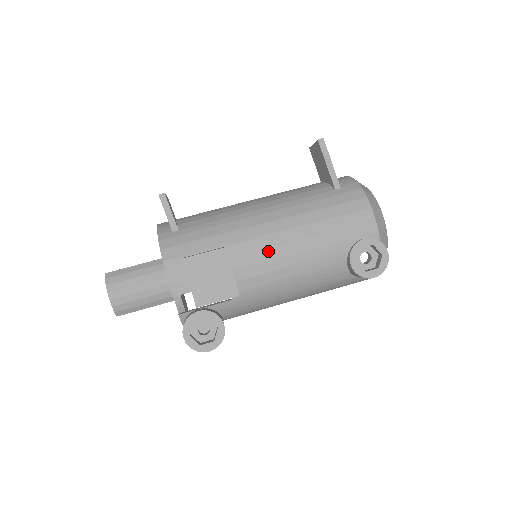
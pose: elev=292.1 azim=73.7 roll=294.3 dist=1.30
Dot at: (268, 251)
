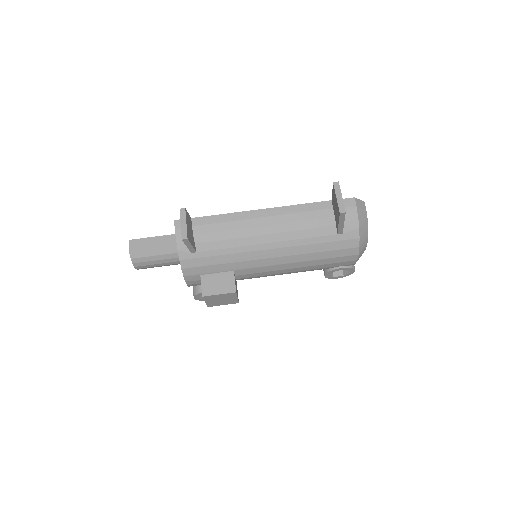
Dot at: (266, 273)
